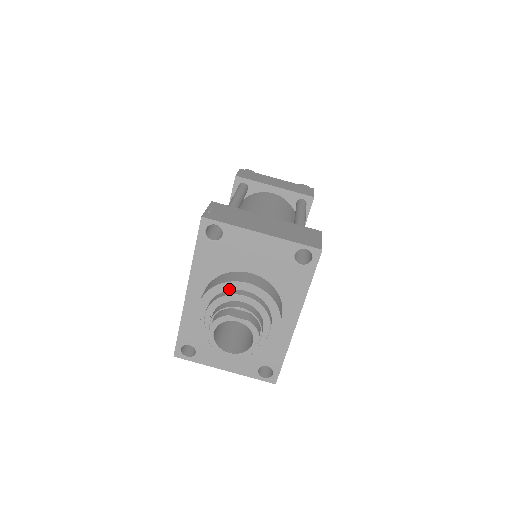
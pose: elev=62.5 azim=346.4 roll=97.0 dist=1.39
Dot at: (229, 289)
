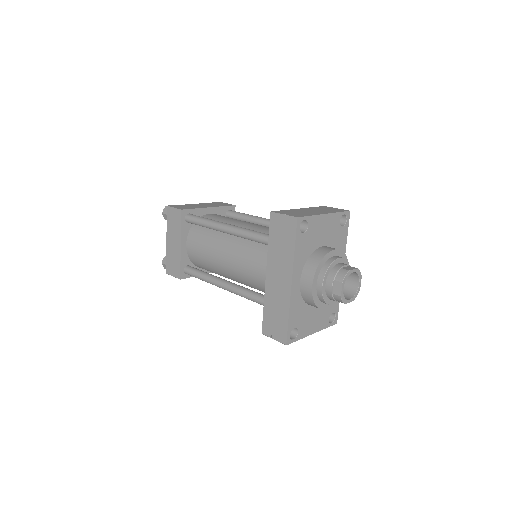
Dot at: (326, 260)
